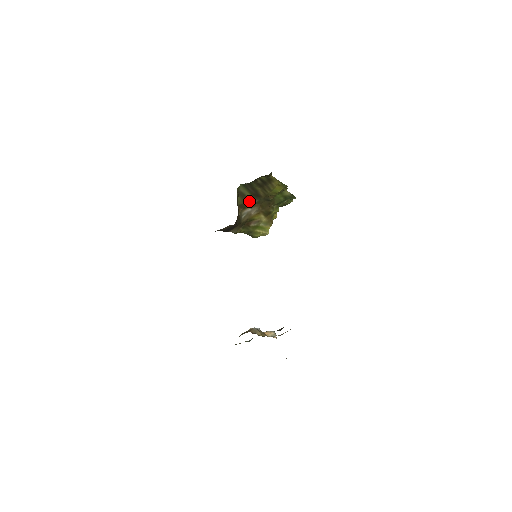
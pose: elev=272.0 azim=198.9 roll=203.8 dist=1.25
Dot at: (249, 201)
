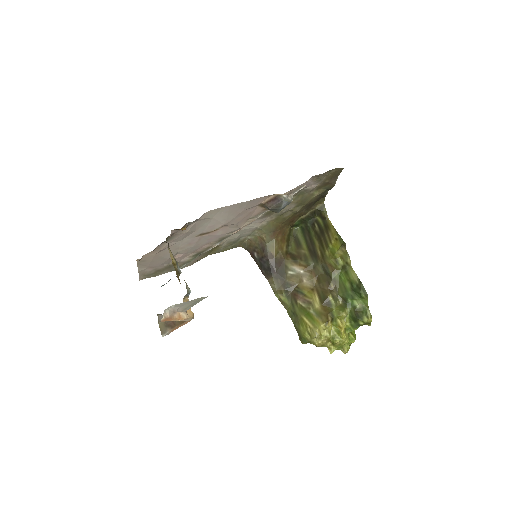
Dot at: (304, 257)
